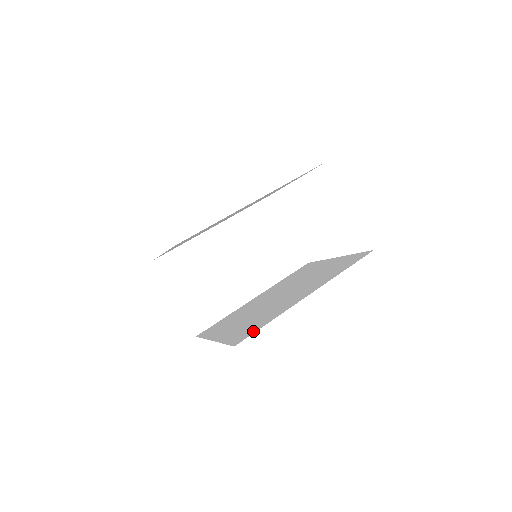
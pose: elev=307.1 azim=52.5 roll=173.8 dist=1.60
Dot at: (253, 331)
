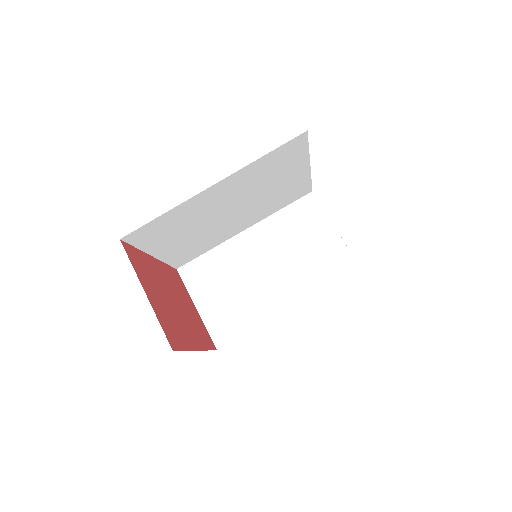
Dot at: occluded
